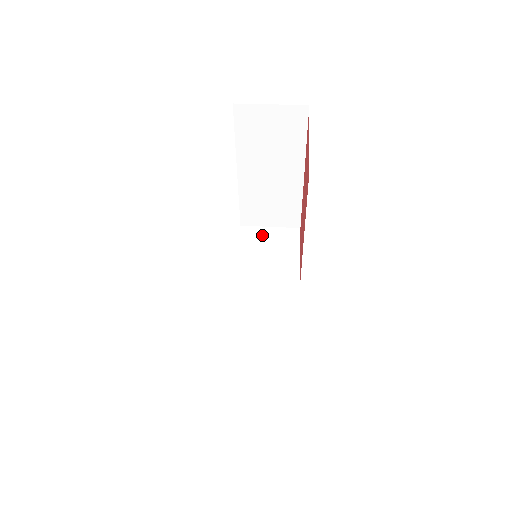
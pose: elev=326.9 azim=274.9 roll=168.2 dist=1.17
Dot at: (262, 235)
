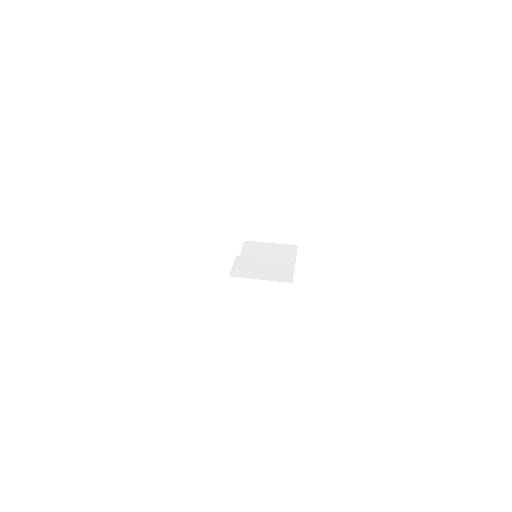
Dot at: (263, 248)
